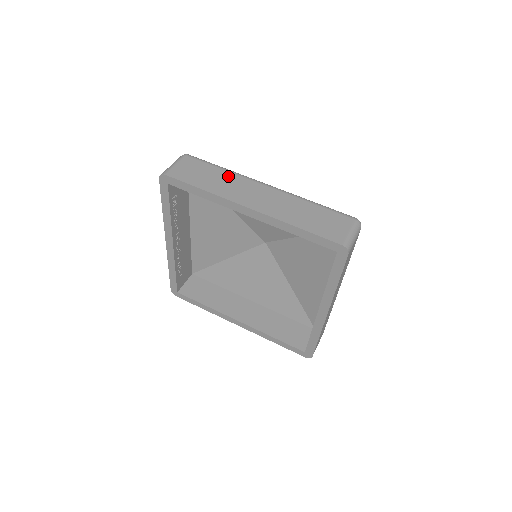
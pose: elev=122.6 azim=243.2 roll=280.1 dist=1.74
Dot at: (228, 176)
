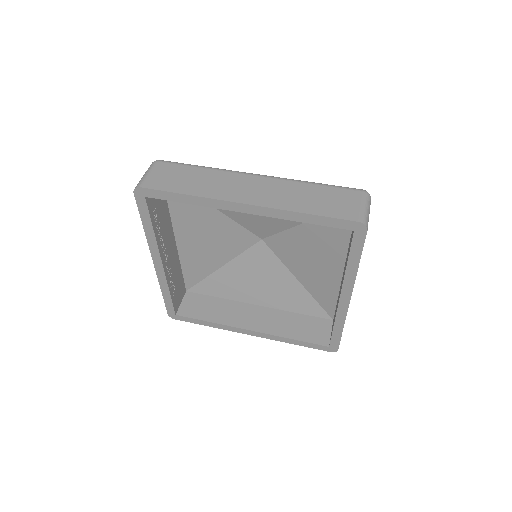
Dot at: (211, 174)
